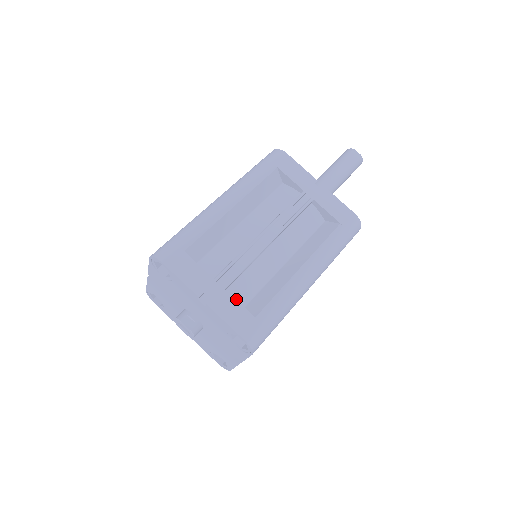
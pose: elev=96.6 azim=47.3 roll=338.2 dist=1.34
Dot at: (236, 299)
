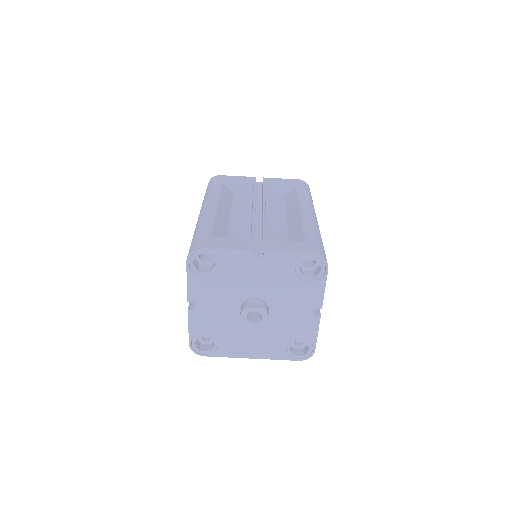
Dot at: occluded
